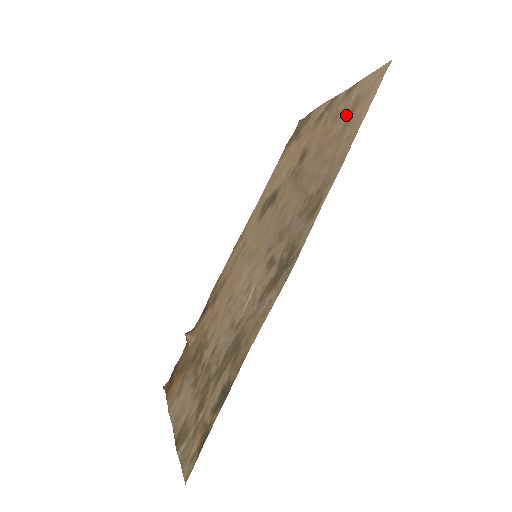
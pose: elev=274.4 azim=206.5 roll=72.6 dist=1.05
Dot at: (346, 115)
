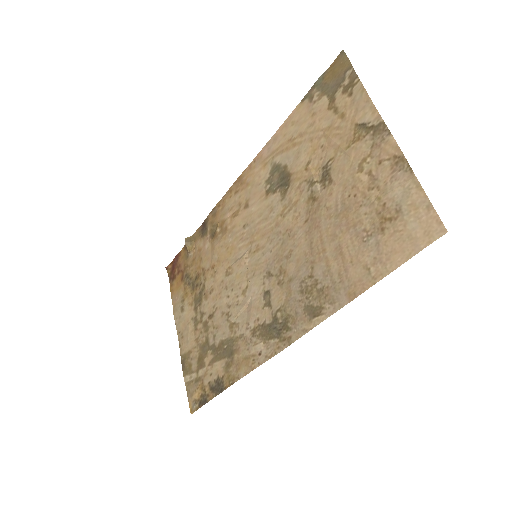
Dot at: (380, 213)
